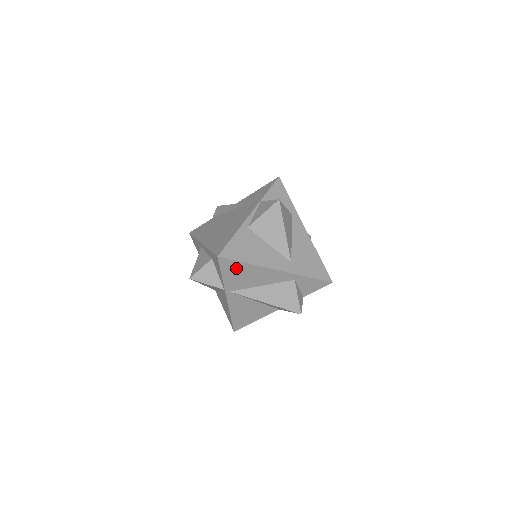
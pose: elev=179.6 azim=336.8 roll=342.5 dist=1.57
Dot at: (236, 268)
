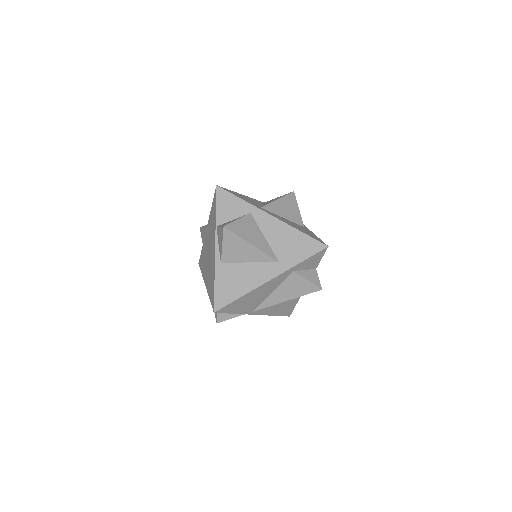
Dot at: (237, 304)
